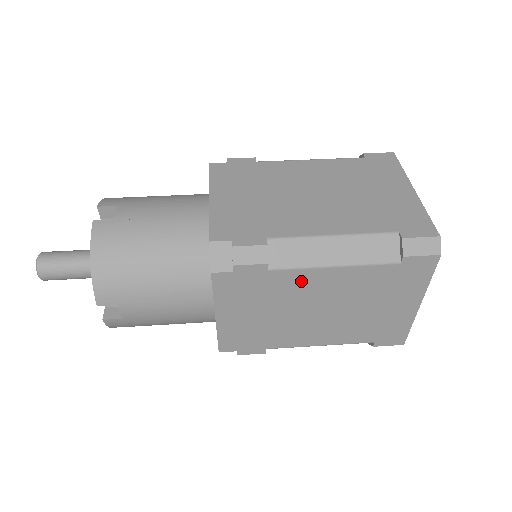
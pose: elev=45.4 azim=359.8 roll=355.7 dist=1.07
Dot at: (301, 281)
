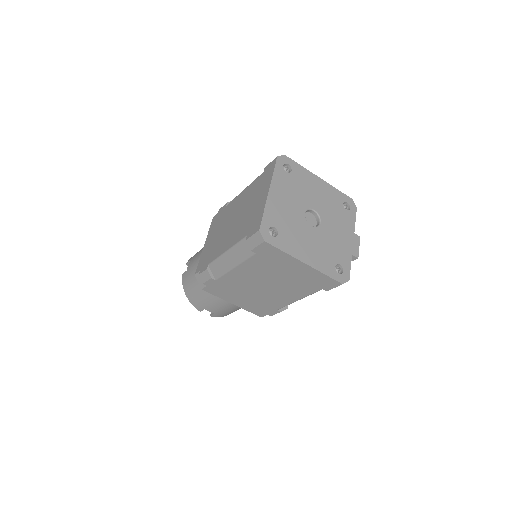
Dot at: (234, 278)
